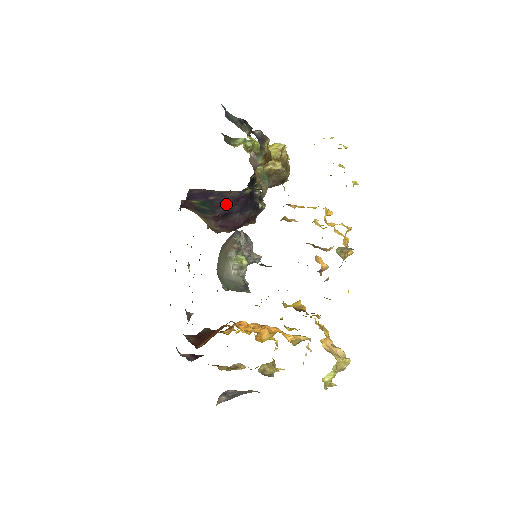
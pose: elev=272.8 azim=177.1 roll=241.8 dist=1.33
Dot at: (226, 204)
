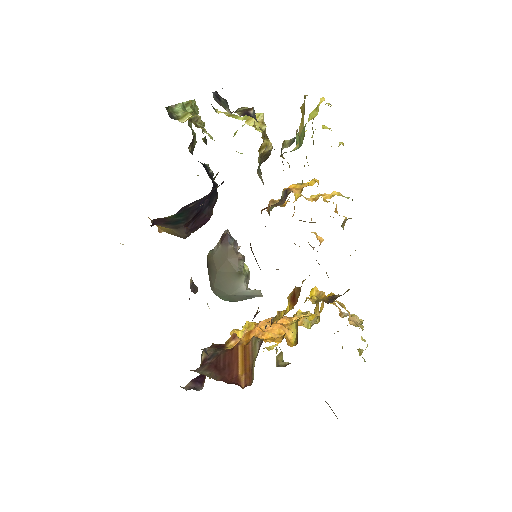
Dot at: (200, 204)
